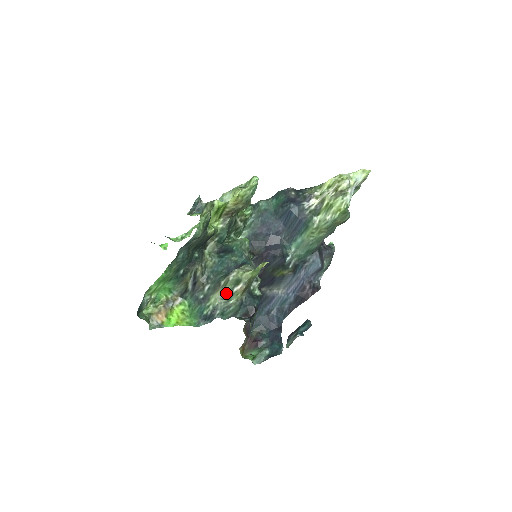
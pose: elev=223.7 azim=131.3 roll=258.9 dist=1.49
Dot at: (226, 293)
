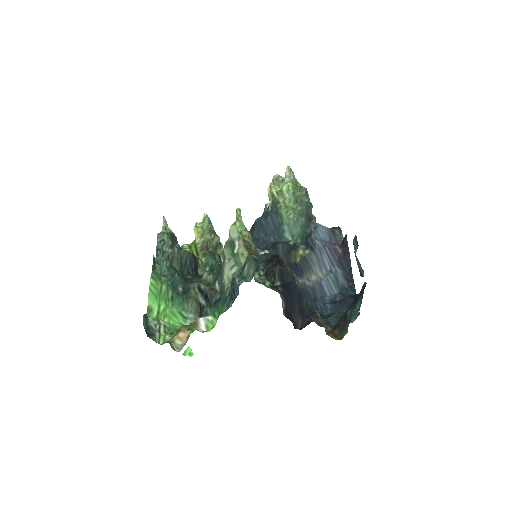
Dot at: (229, 259)
